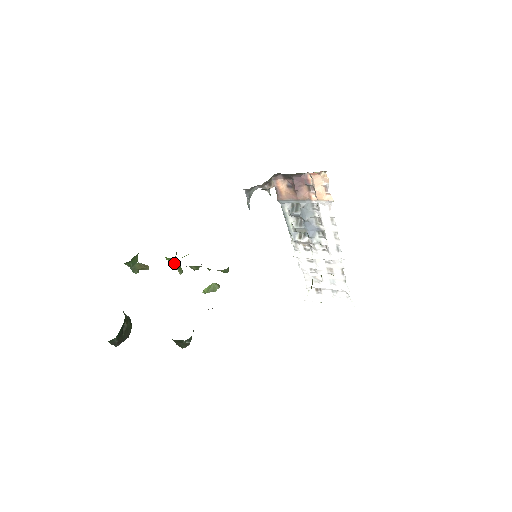
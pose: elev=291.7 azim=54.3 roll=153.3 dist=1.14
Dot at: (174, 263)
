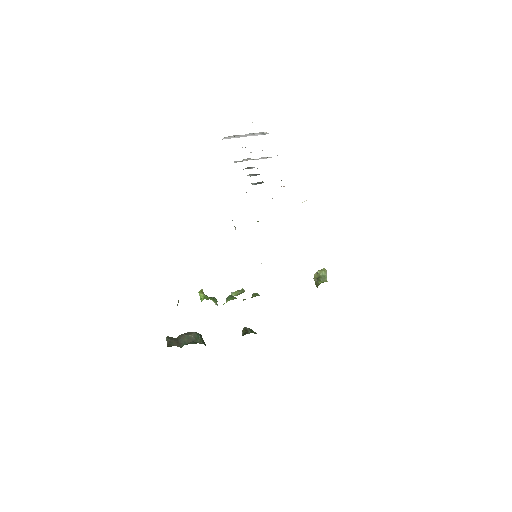
Dot at: occluded
